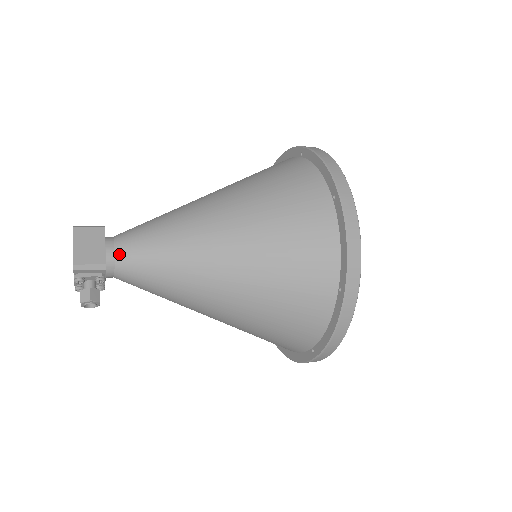
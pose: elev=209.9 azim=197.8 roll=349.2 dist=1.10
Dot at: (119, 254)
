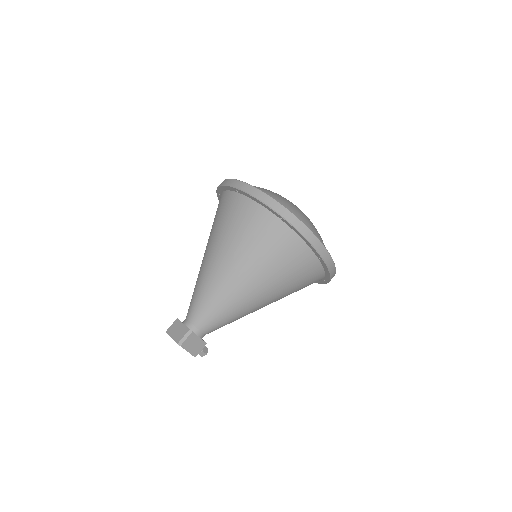
Dot at: (207, 333)
